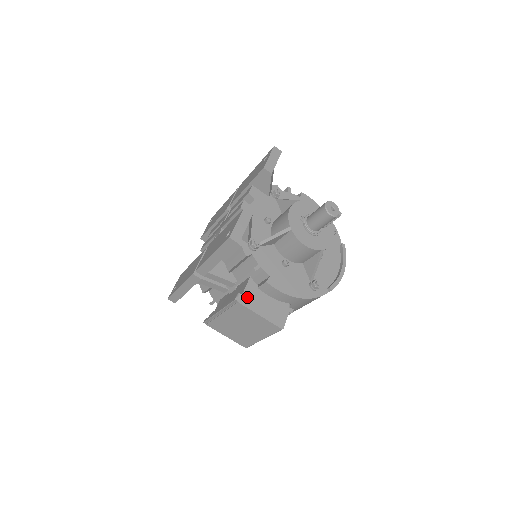
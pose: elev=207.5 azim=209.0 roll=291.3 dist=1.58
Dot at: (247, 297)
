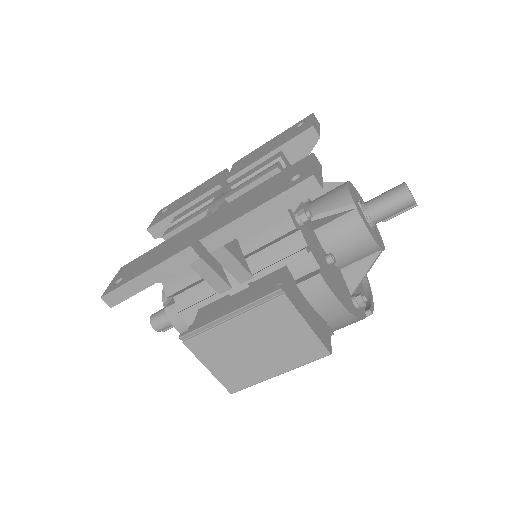
Dot at: (289, 292)
